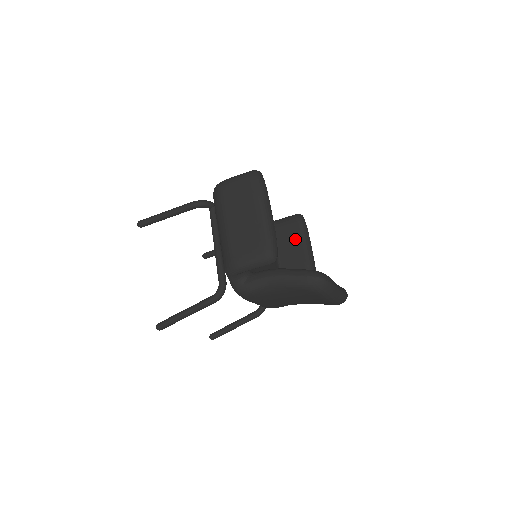
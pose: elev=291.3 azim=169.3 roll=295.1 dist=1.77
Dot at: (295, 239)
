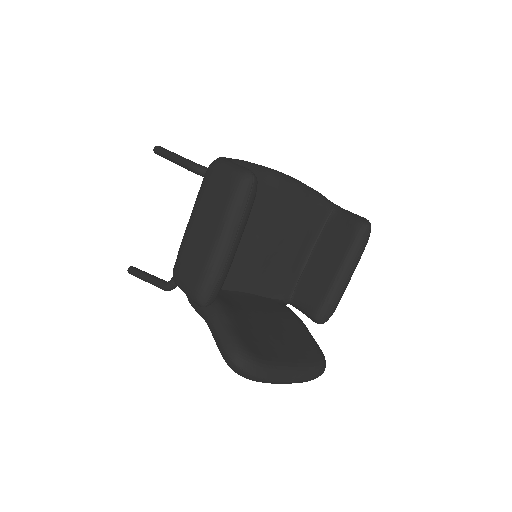
Dot at: (336, 253)
